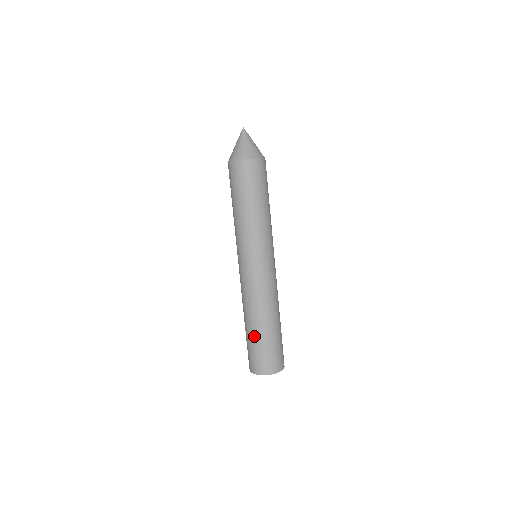
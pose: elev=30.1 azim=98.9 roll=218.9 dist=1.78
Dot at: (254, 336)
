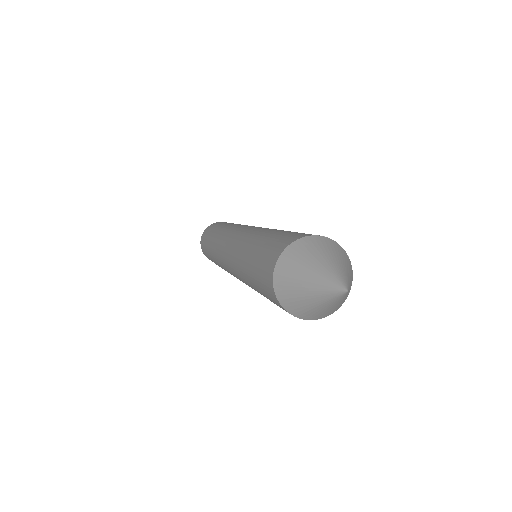
Dot at: occluded
